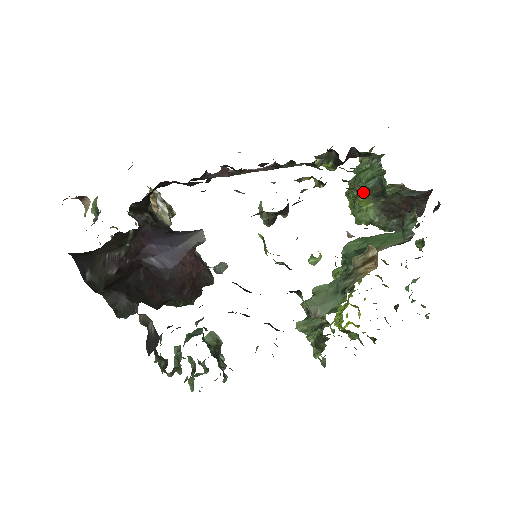
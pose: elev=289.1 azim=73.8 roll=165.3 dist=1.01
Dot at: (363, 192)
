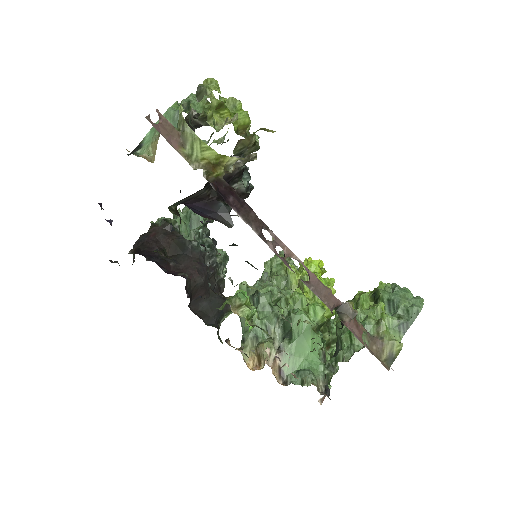
Dot at: (337, 333)
